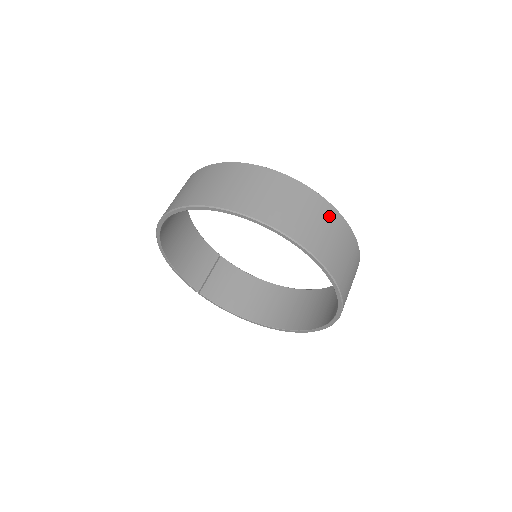
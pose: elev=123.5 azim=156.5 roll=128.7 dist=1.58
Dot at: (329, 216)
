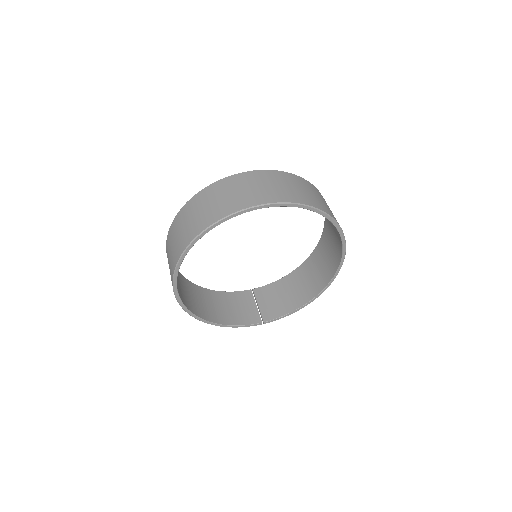
Dot at: (249, 178)
